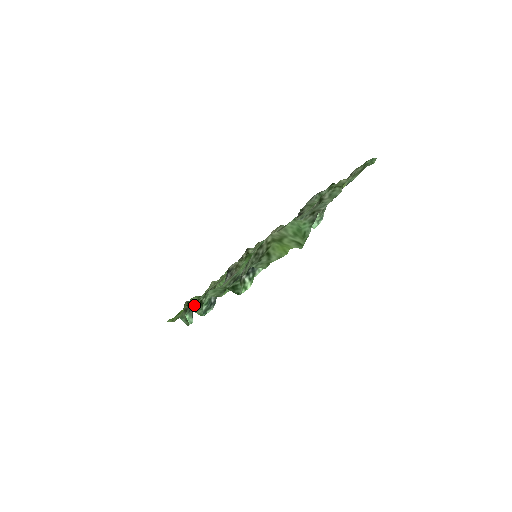
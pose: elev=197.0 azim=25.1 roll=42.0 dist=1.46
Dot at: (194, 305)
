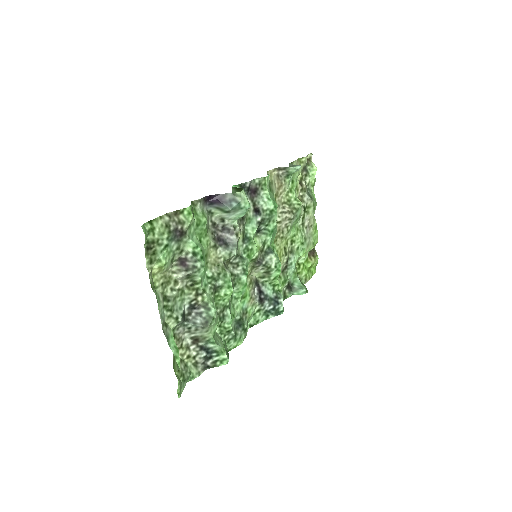
Dot at: (283, 295)
